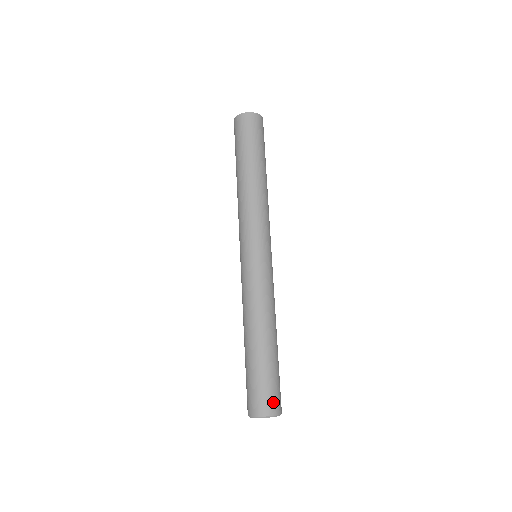
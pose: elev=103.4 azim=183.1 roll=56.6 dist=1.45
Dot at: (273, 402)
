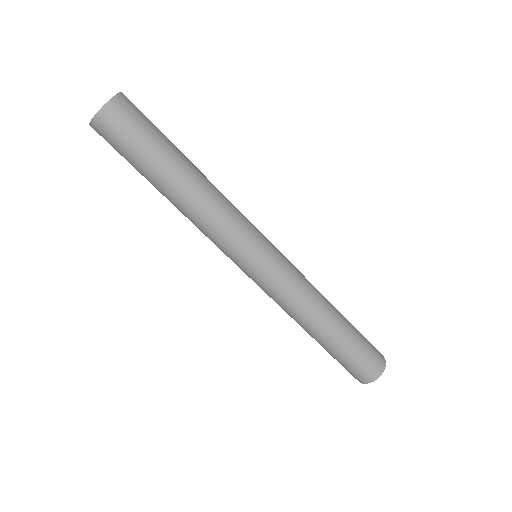
Dot at: (378, 357)
